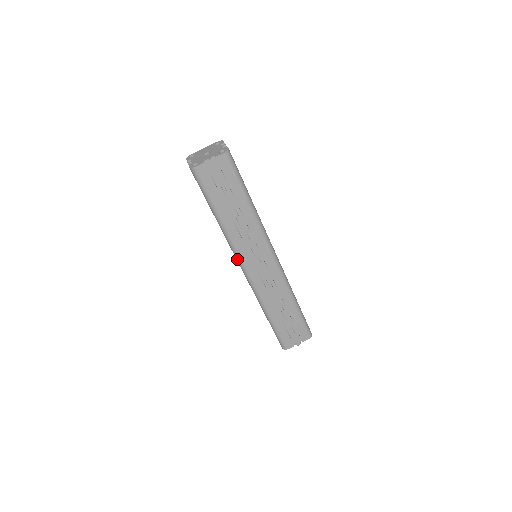
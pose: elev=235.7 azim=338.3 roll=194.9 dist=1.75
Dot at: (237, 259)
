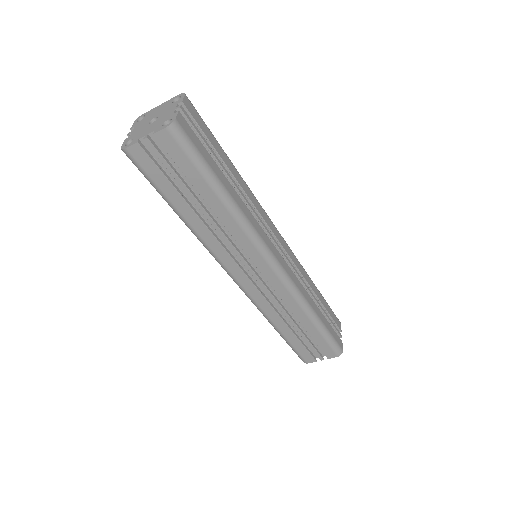
Dot at: occluded
